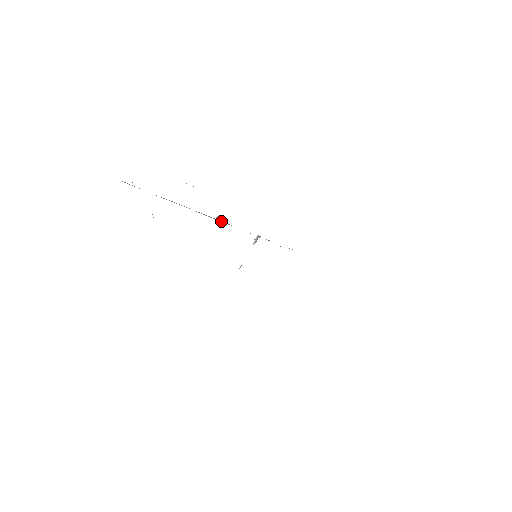
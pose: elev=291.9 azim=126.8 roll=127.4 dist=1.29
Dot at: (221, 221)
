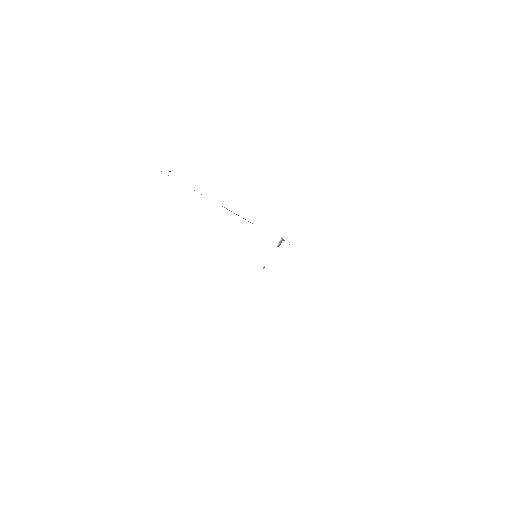
Dot at: (243, 218)
